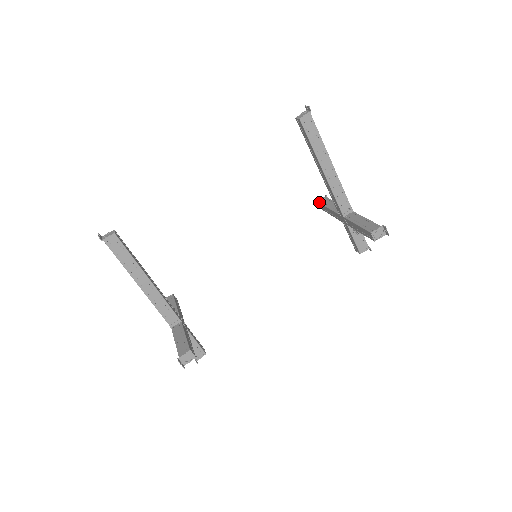
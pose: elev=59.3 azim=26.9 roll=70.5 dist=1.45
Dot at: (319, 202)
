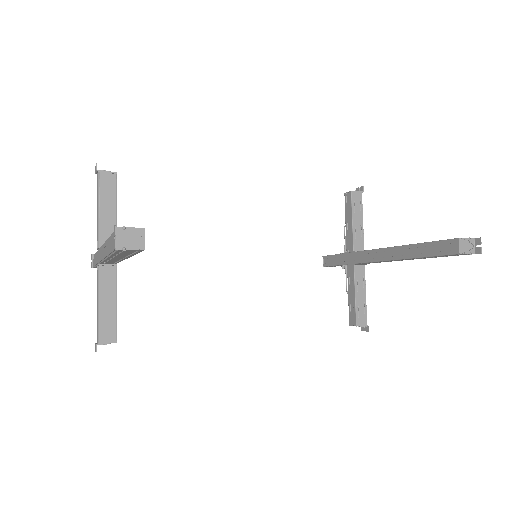
Dot at: (352, 195)
